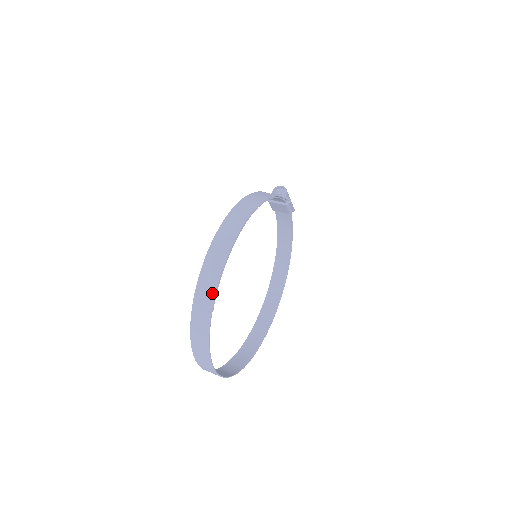
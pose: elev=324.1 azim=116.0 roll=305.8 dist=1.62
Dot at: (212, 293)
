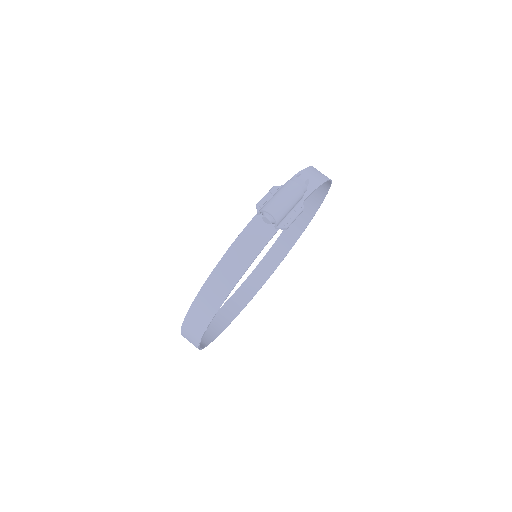
Dot at: occluded
